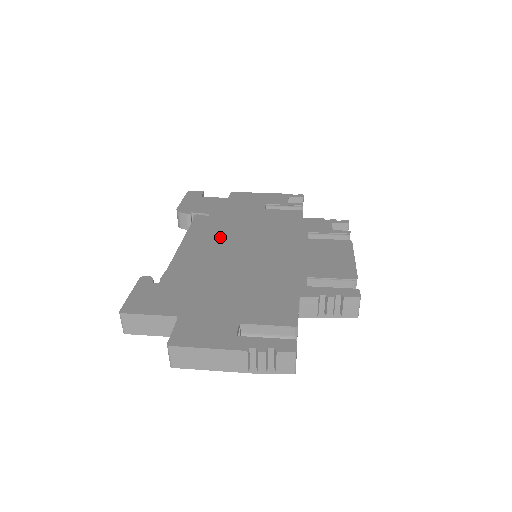
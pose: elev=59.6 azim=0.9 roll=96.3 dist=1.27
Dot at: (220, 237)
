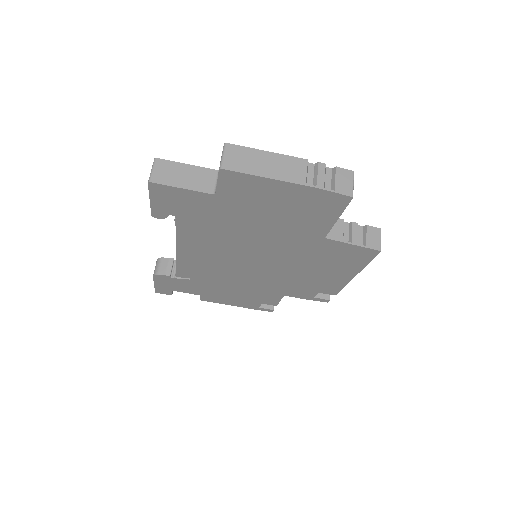
Dot at: occluded
